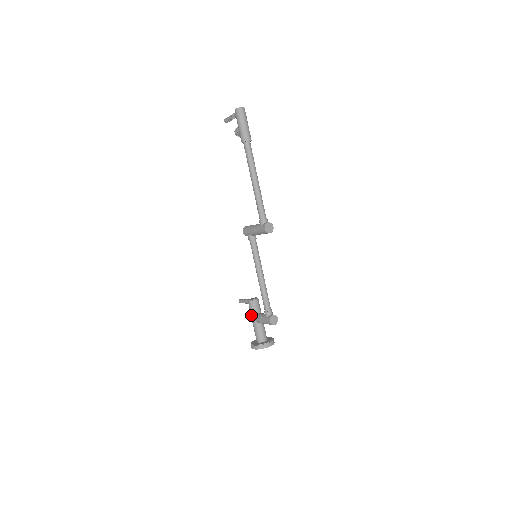
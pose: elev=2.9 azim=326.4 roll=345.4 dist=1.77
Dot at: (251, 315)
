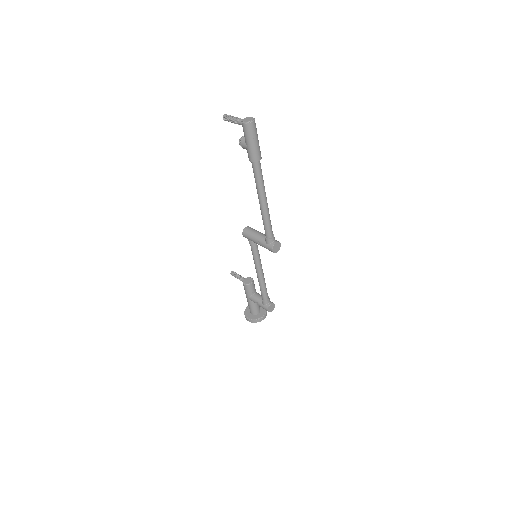
Dot at: (246, 295)
